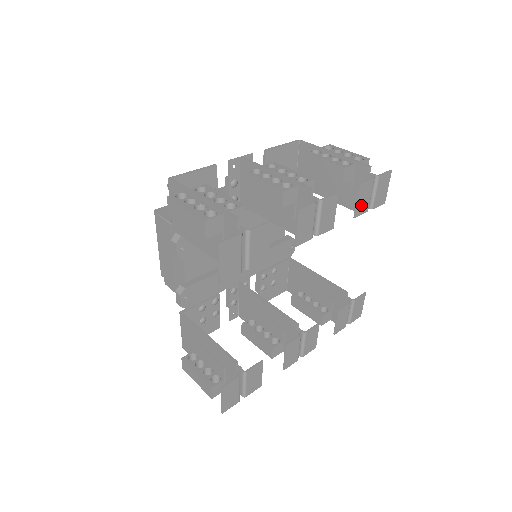
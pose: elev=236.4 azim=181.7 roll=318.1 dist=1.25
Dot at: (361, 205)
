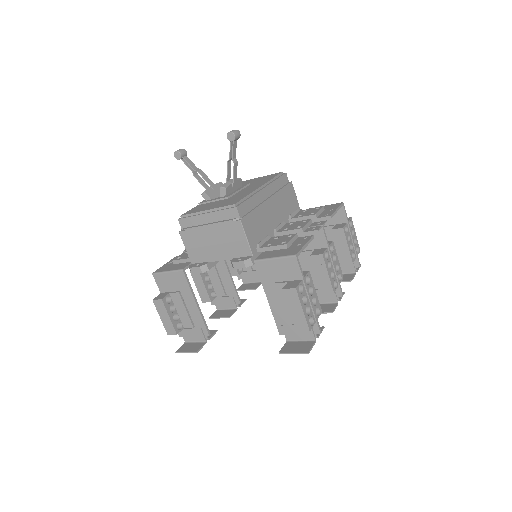
Dot at: occluded
